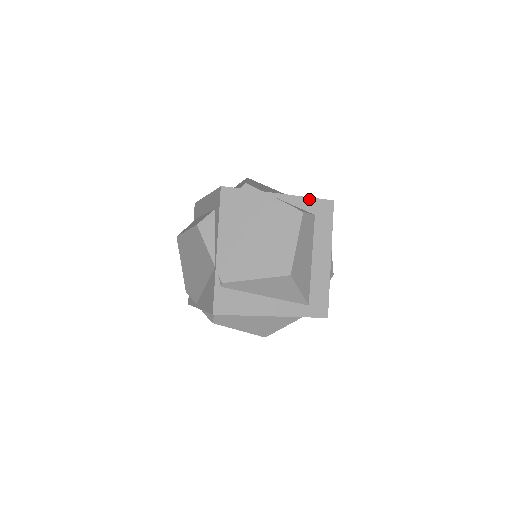
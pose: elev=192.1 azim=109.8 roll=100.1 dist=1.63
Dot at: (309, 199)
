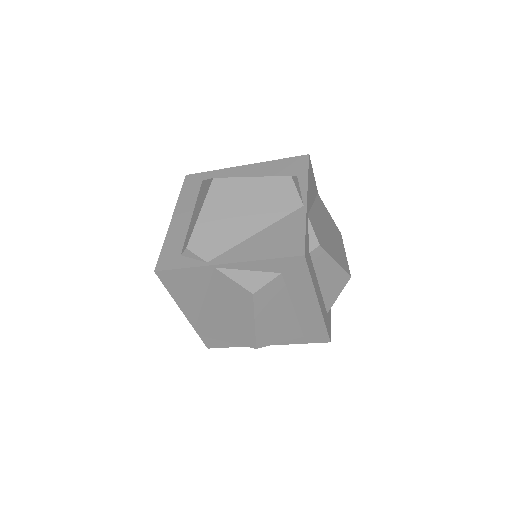
Dot at: (267, 261)
